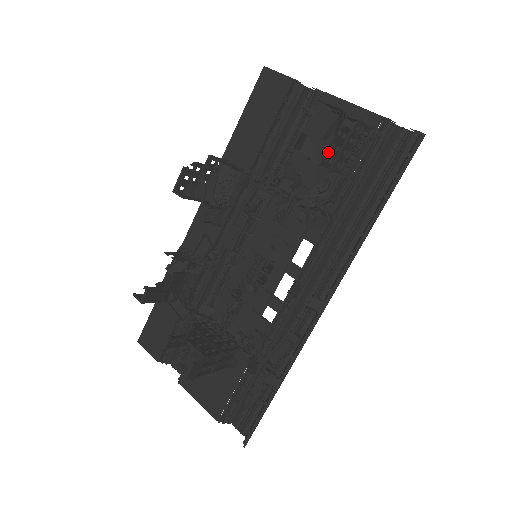
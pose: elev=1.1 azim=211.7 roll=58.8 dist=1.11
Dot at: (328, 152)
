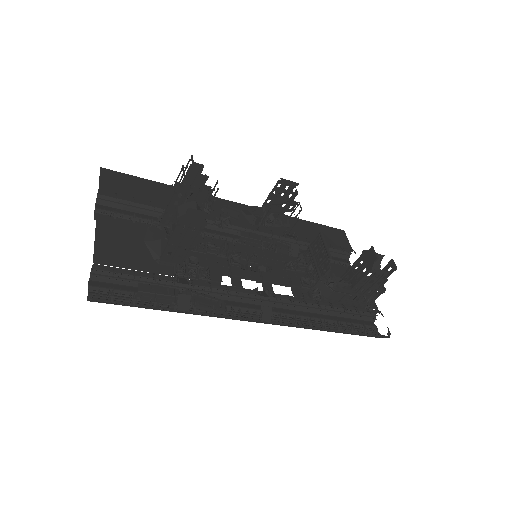
Dot at: (376, 274)
